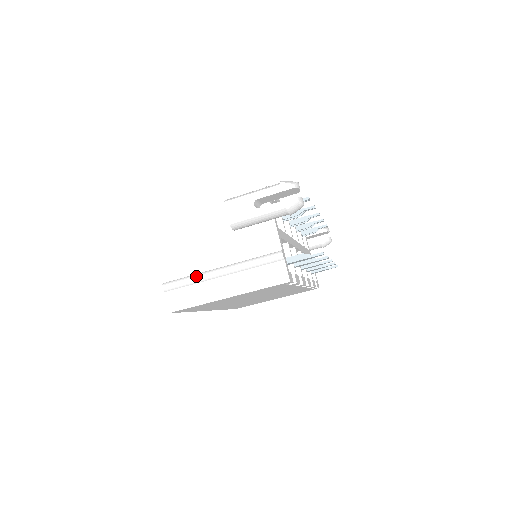
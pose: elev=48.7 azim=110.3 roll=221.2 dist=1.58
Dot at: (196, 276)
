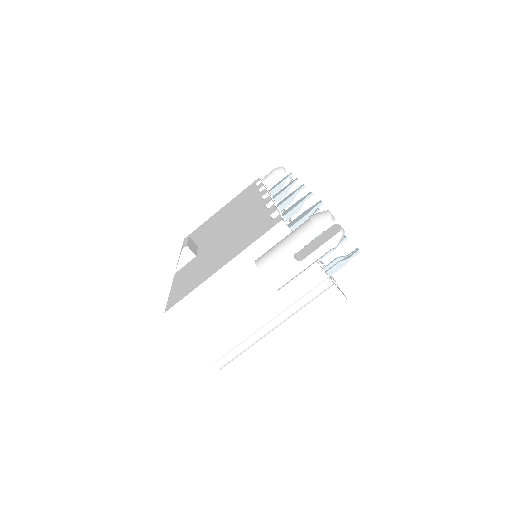
Dot at: (249, 341)
